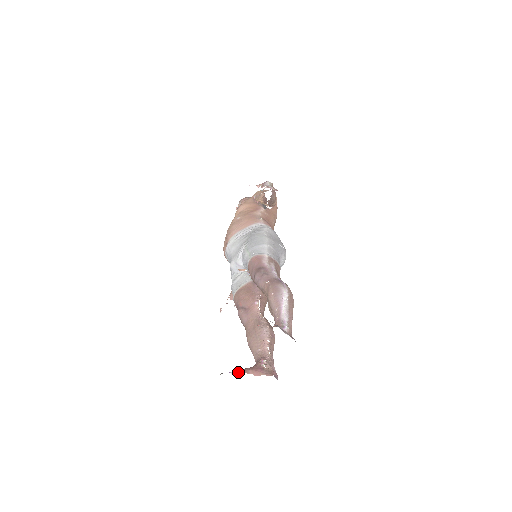
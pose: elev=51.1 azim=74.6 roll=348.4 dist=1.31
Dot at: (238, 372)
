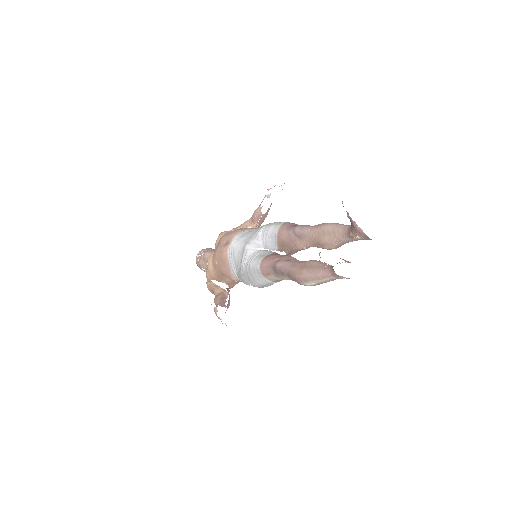
Dot at: occluded
